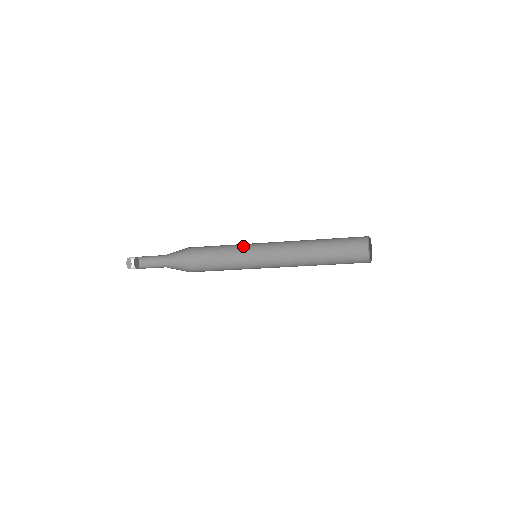
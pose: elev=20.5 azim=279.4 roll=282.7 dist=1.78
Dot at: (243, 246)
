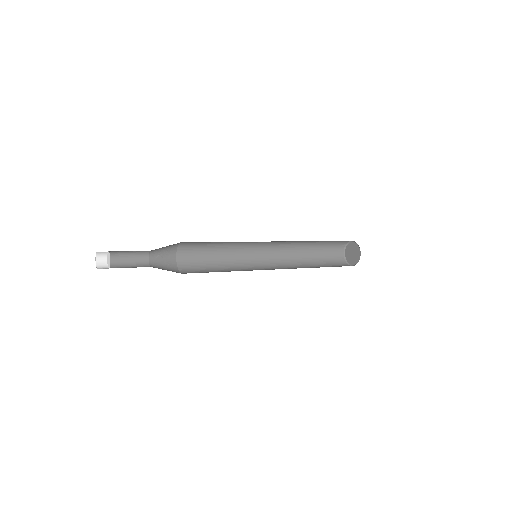
Dot at: occluded
